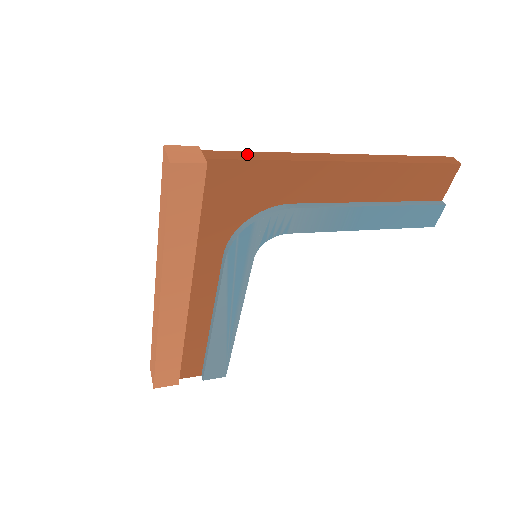
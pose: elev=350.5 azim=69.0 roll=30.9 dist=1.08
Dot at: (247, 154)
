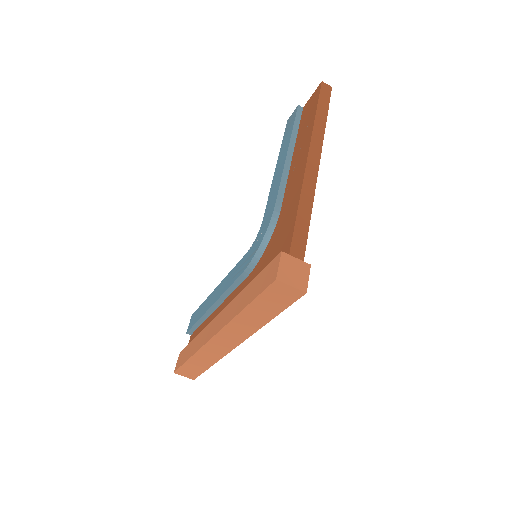
Dot at: (300, 224)
